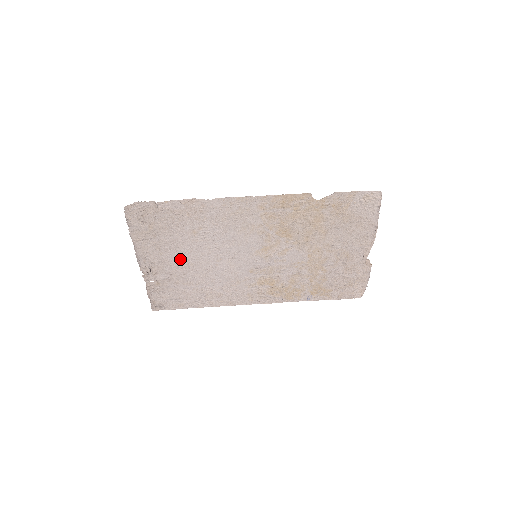
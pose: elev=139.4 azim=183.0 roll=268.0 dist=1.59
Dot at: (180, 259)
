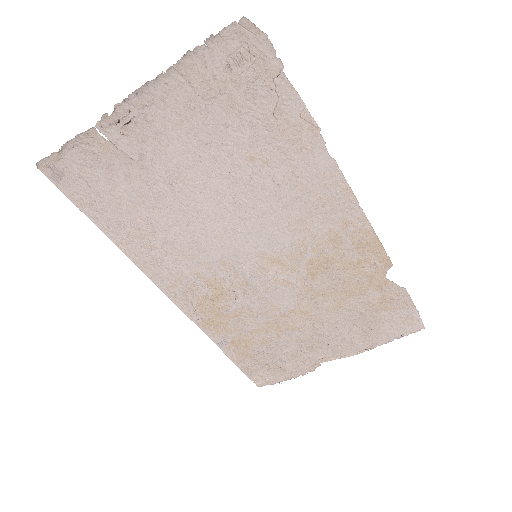
Dot at: (184, 160)
